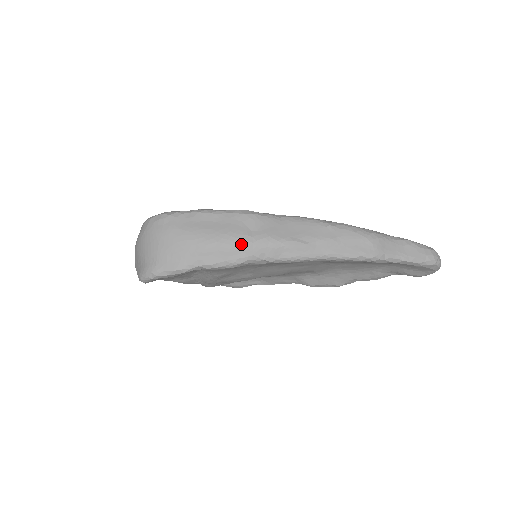
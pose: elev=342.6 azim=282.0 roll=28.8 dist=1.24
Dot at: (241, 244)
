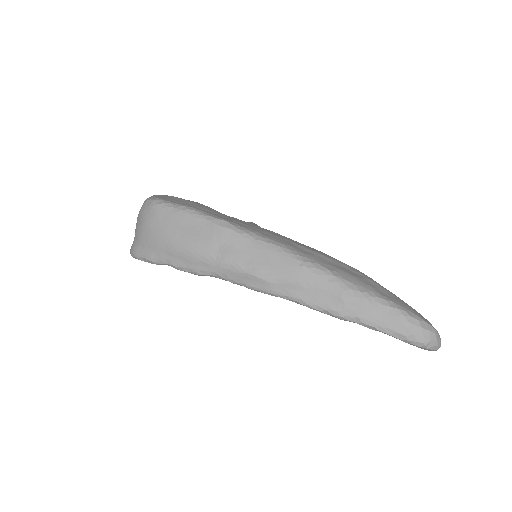
Dot at: (204, 258)
